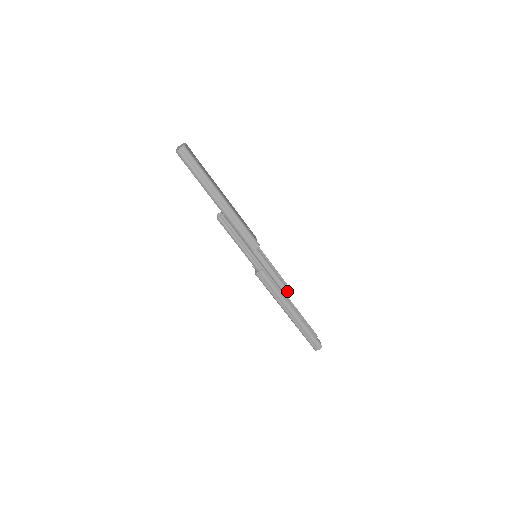
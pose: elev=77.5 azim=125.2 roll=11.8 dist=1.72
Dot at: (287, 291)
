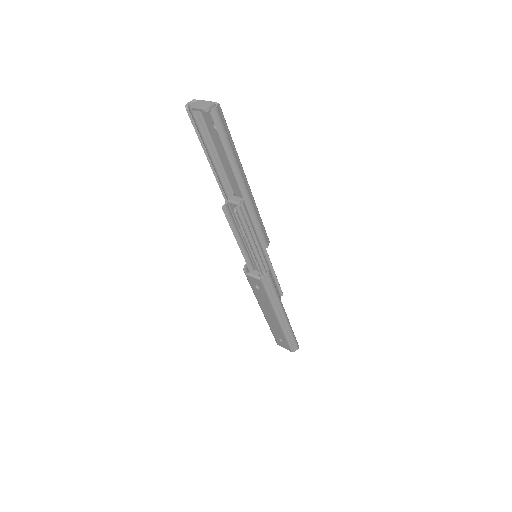
Dot at: (279, 292)
